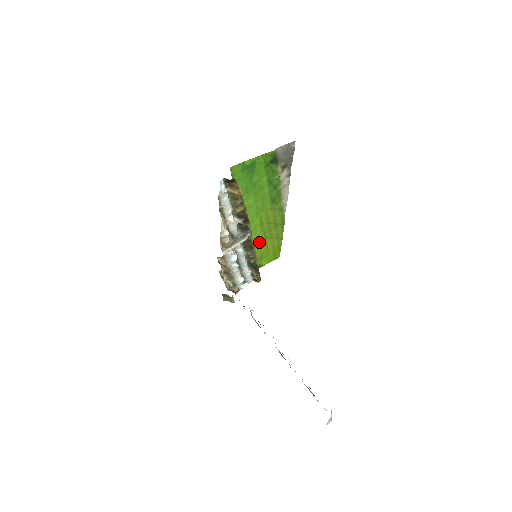
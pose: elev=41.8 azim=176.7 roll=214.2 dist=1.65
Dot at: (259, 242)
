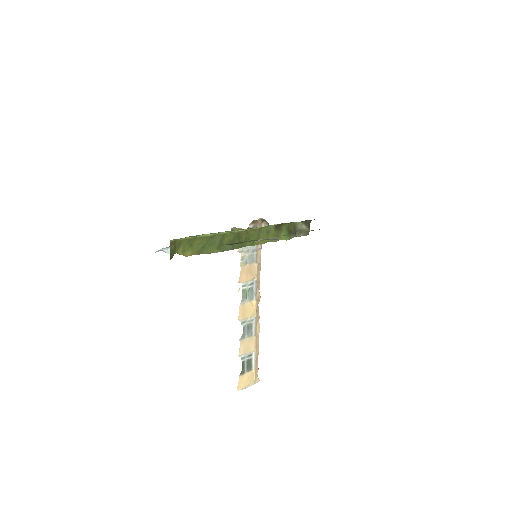
Dot at: occluded
